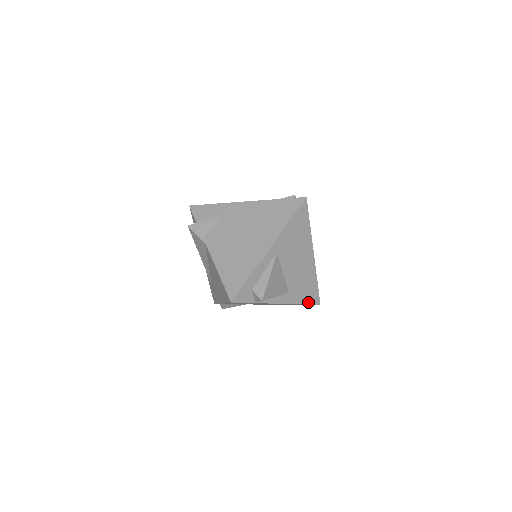
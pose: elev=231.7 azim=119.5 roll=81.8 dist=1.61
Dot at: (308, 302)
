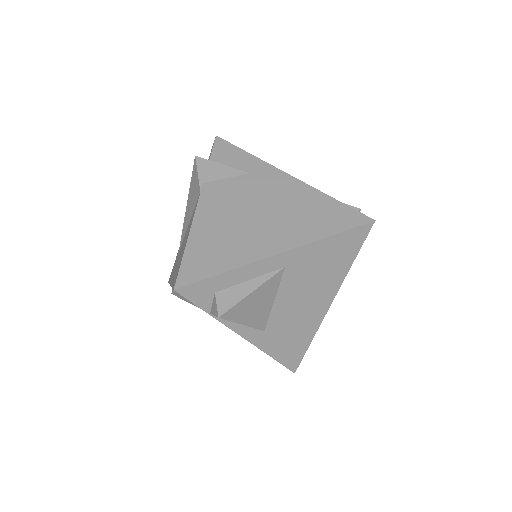
Dot at: (281, 360)
